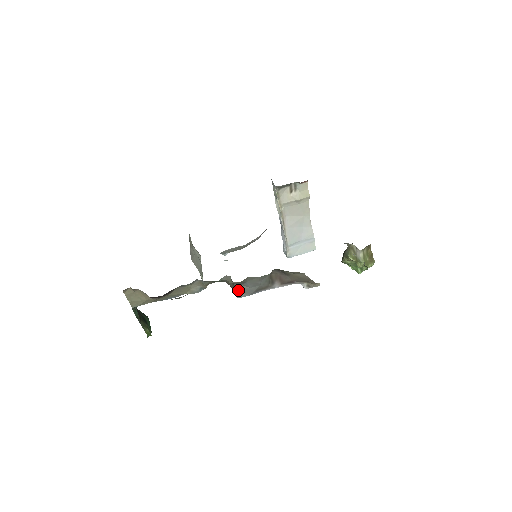
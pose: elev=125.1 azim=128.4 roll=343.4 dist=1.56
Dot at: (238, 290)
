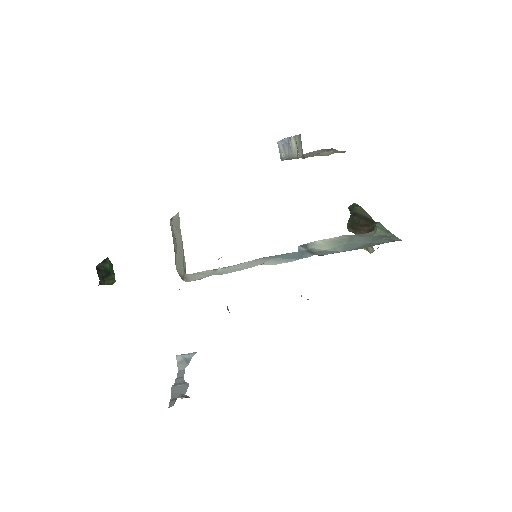
Dot at: occluded
